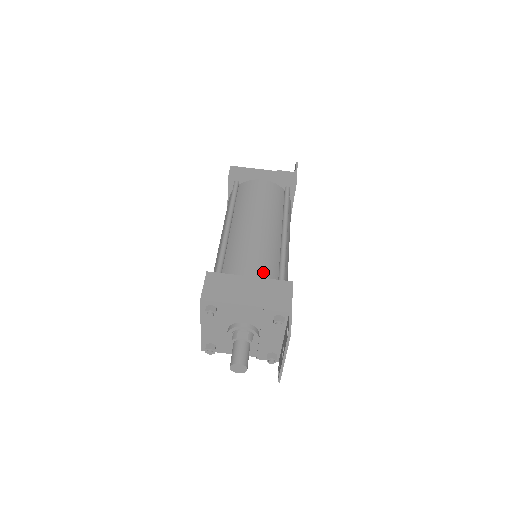
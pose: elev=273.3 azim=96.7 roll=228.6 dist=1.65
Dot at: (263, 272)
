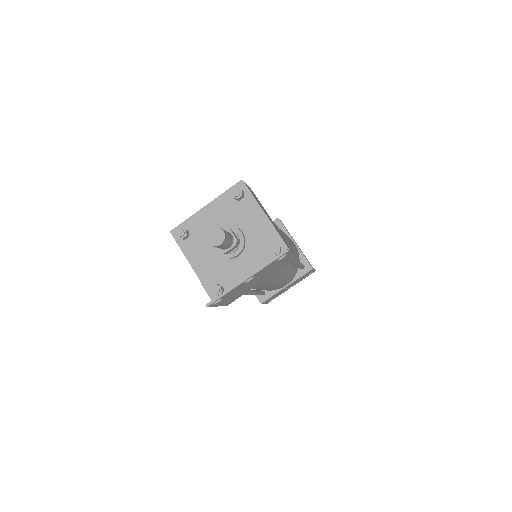
Dot at: occluded
